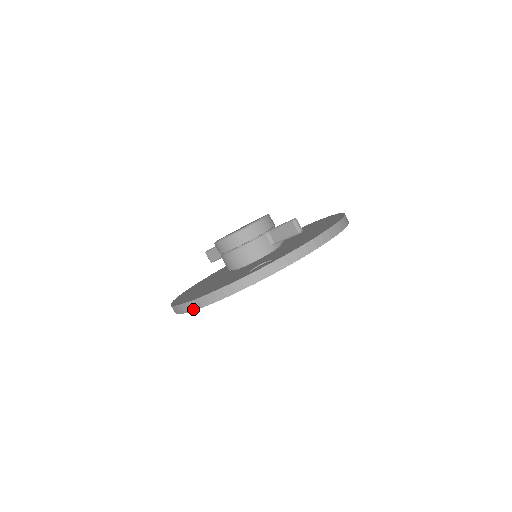
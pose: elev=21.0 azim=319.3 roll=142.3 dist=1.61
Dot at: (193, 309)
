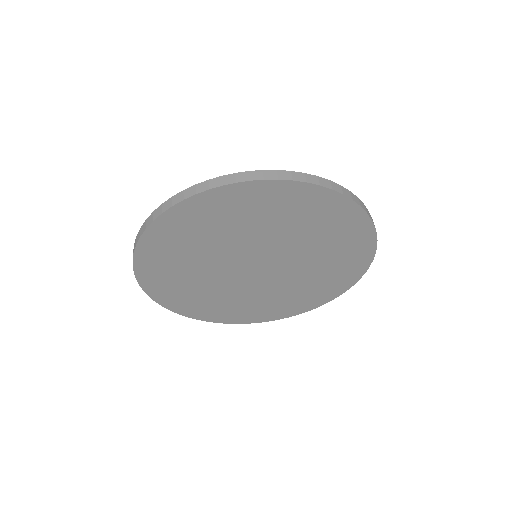
Dot at: (191, 194)
